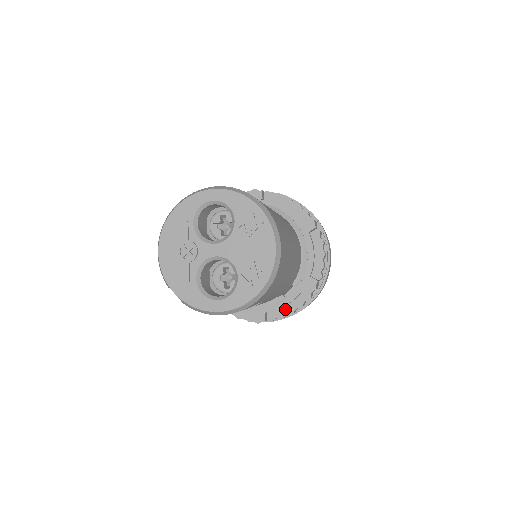
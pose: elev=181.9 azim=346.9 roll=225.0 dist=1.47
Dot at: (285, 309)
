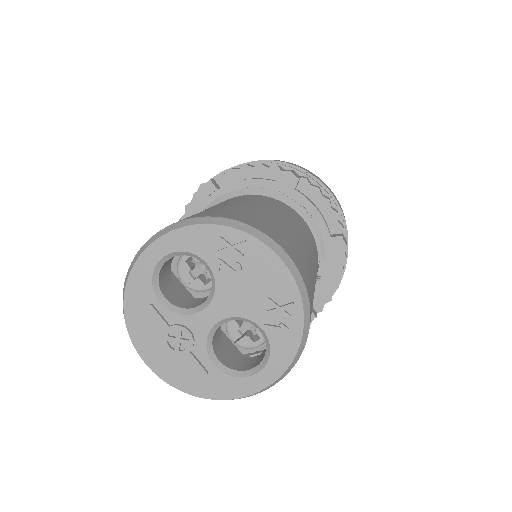
Dot at: (327, 288)
